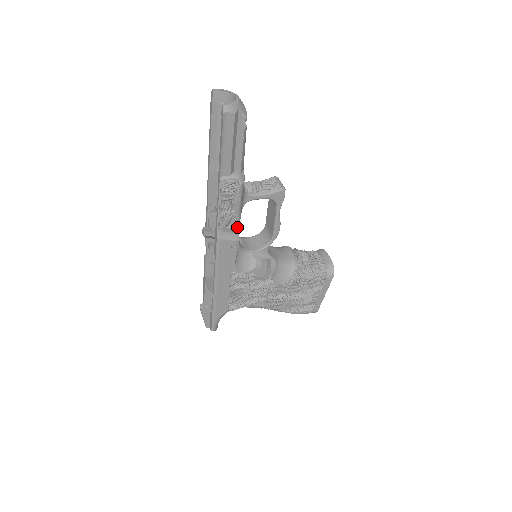
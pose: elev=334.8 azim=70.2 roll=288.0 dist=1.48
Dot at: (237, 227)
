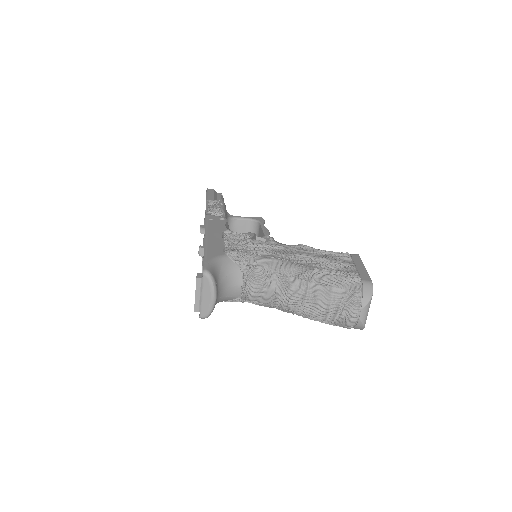
Dot at: (224, 216)
